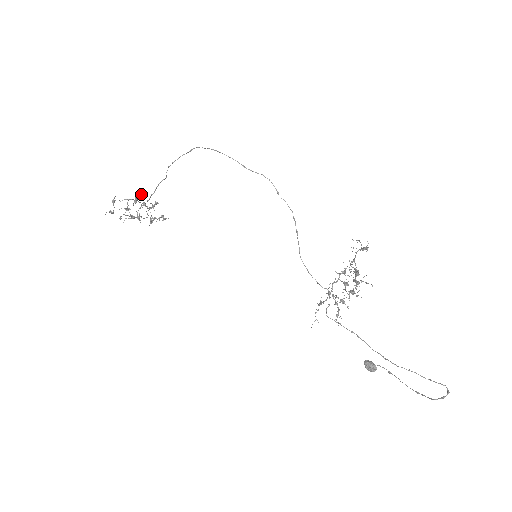
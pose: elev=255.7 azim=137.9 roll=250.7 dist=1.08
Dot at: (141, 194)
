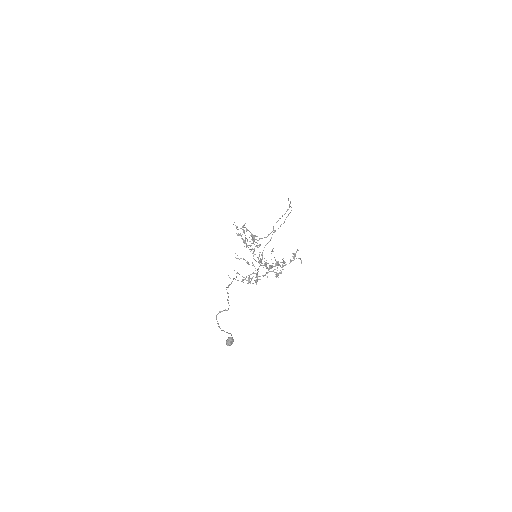
Dot at: (259, 238)
